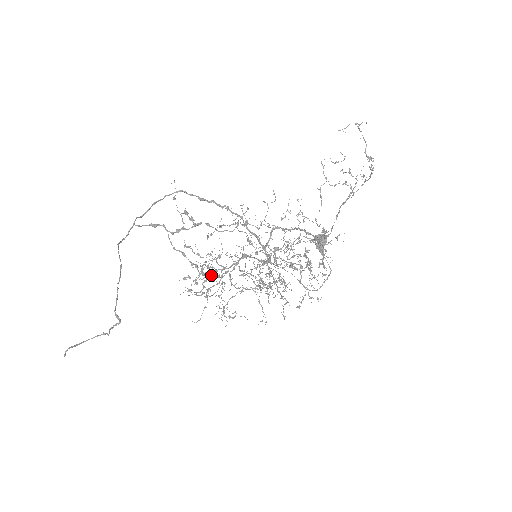
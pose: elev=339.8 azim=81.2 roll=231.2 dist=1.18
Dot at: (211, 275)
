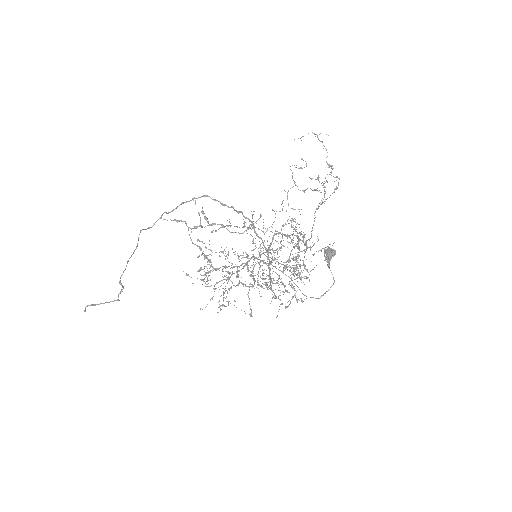
Dot at: (223, 271)
